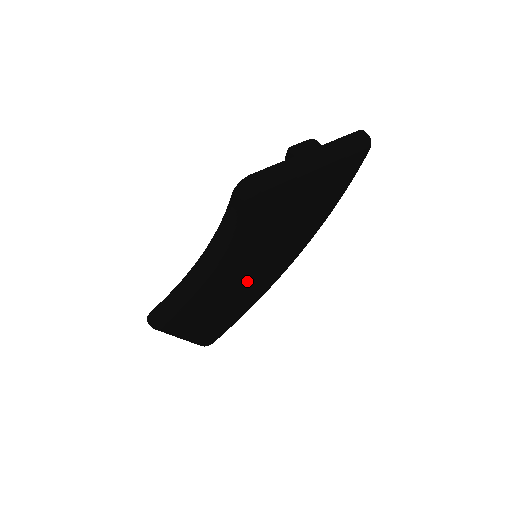
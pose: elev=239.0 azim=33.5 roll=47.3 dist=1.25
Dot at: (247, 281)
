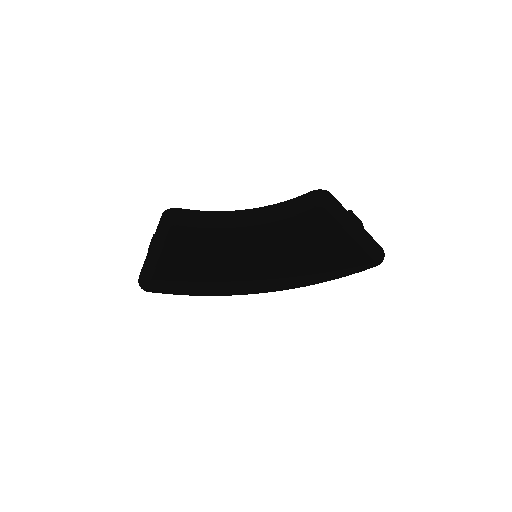
Dot at: (233, 266)
